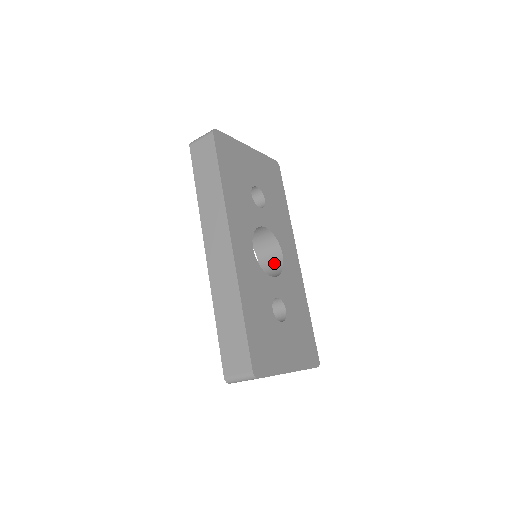
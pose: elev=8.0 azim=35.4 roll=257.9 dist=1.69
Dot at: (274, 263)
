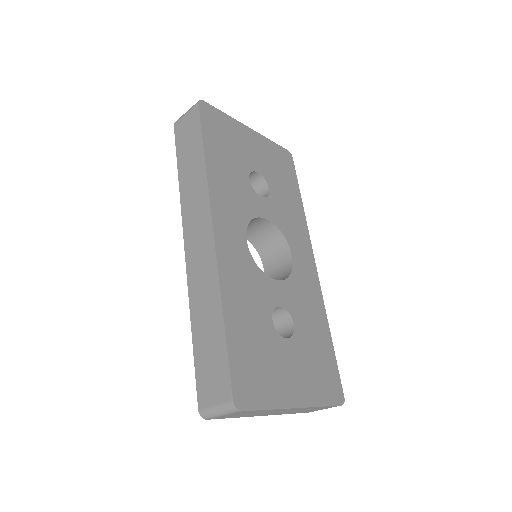
Dot at: (282, 267)
